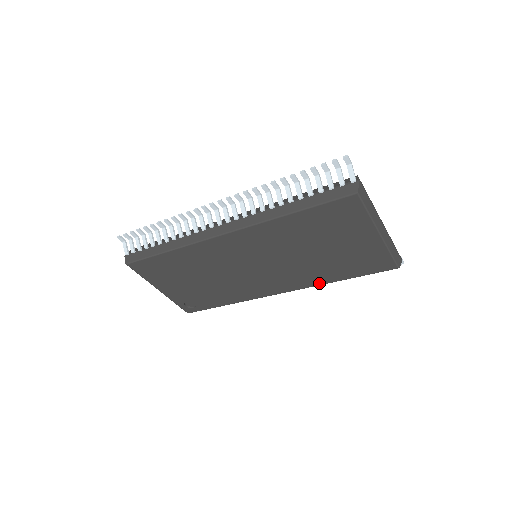
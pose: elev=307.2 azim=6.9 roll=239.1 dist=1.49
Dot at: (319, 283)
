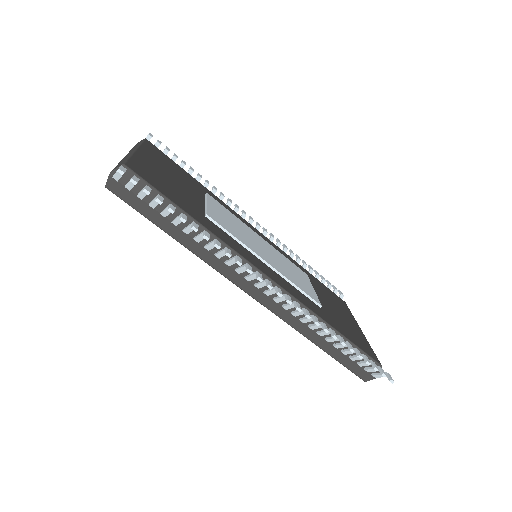
Dot at: occluded
